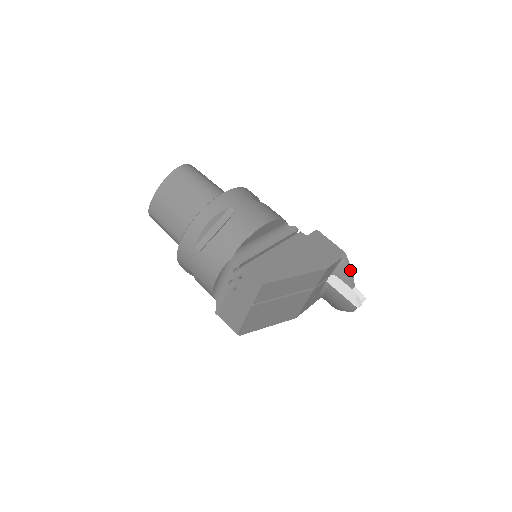
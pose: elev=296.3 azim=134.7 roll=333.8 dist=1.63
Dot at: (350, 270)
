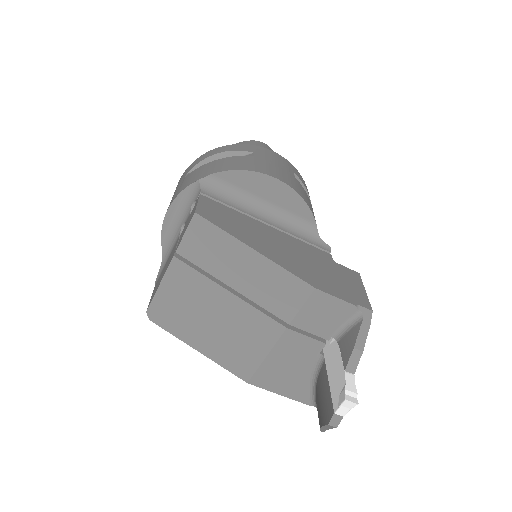
Dot at: (362, 340)
